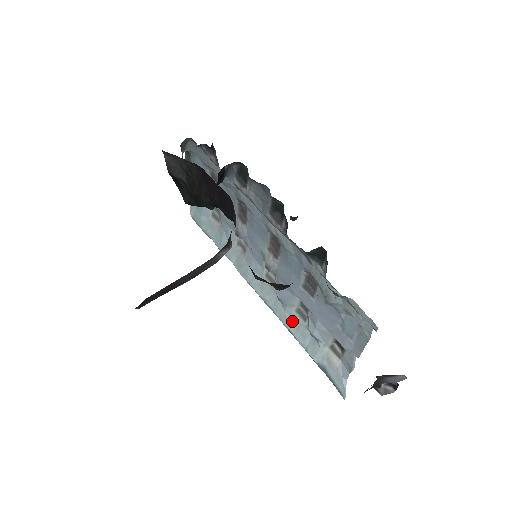
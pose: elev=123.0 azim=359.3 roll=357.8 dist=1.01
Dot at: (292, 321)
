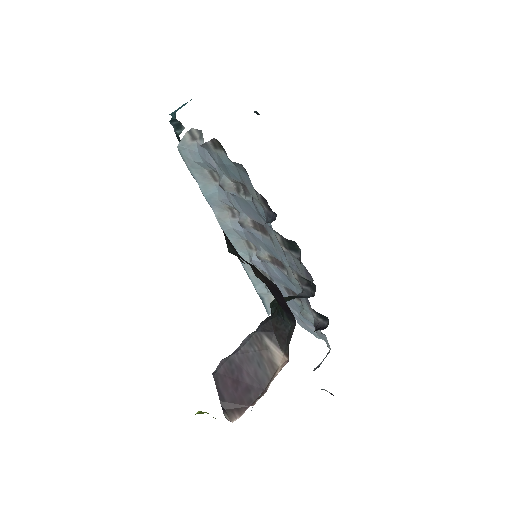
Dot at: occluded
